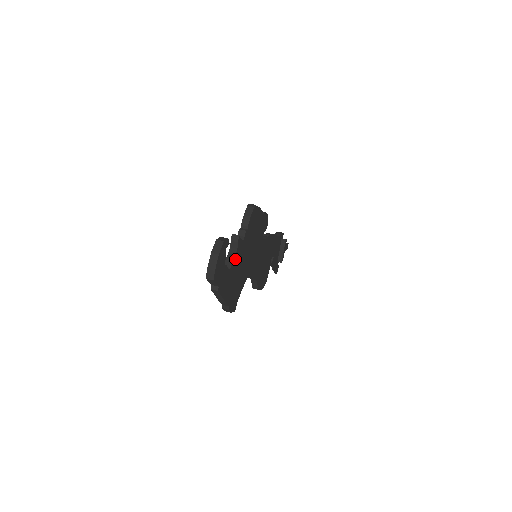
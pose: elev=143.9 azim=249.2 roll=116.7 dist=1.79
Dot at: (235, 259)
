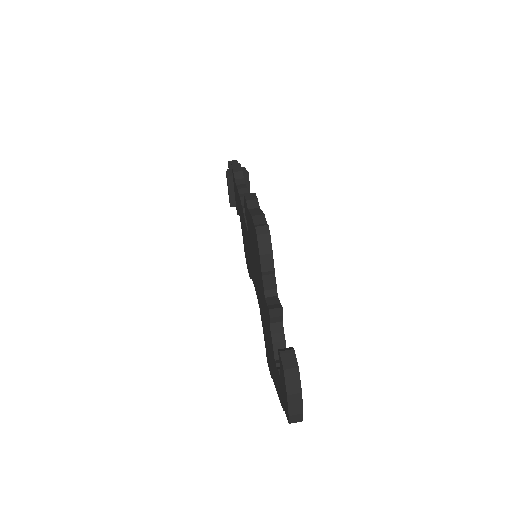
Dot at: (282, 334)
